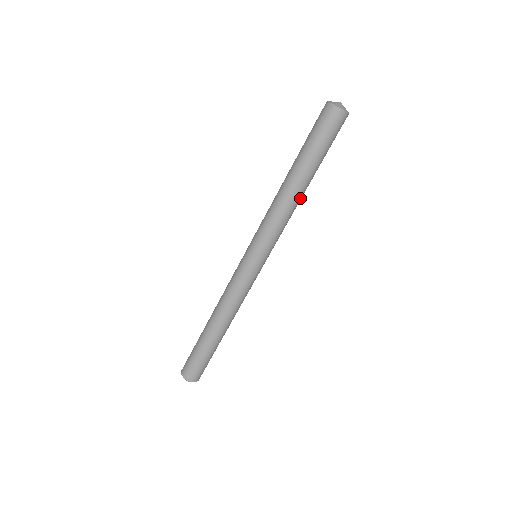
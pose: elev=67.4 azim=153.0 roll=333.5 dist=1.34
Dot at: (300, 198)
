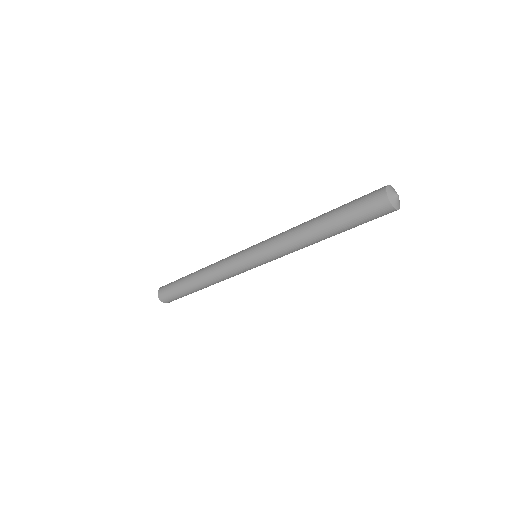
Dot at: occluded
